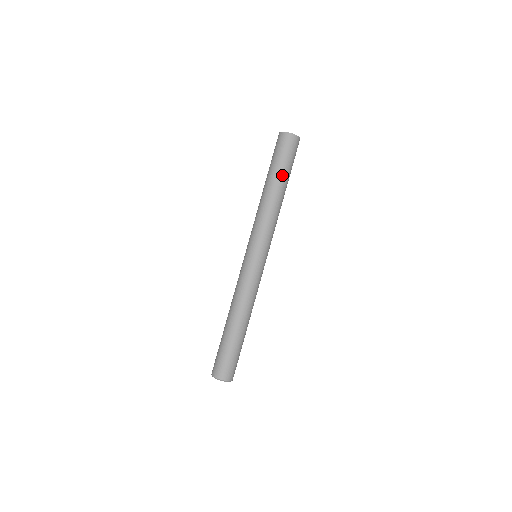
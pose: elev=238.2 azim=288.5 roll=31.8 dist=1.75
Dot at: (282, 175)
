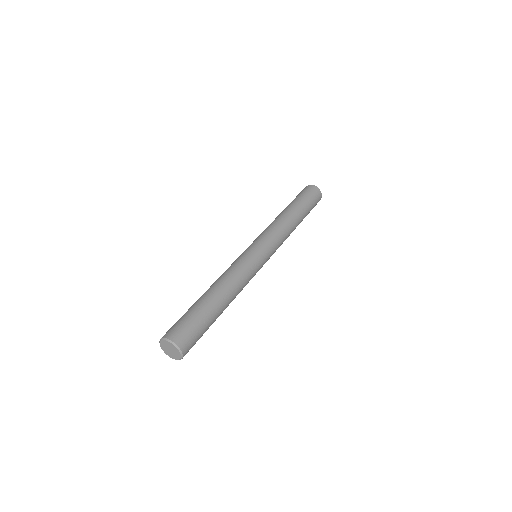
Dot at: (301, 206)
